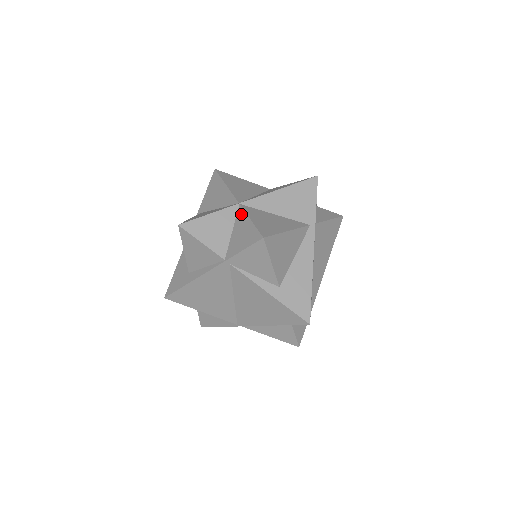
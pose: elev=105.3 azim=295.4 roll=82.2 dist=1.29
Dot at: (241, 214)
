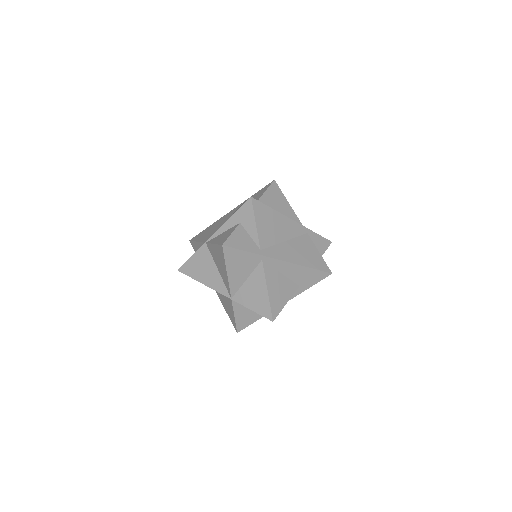
Dot at: occluded
